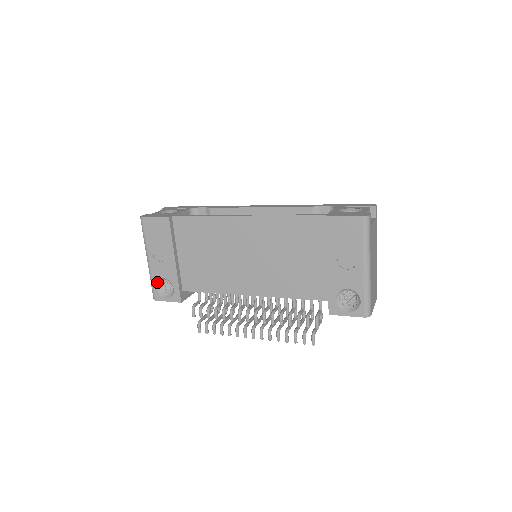
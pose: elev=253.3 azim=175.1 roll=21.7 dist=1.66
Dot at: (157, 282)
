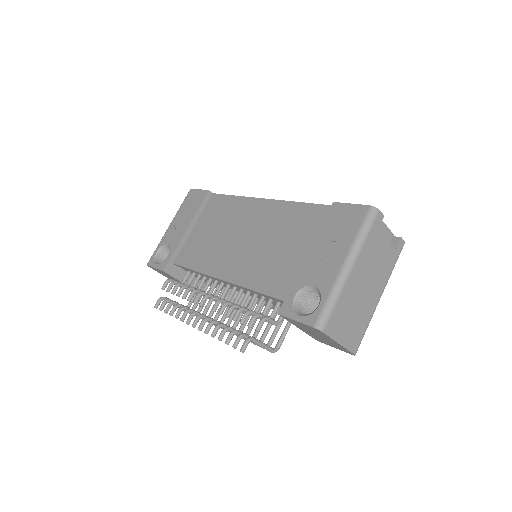
Dot at: (161, 248)
